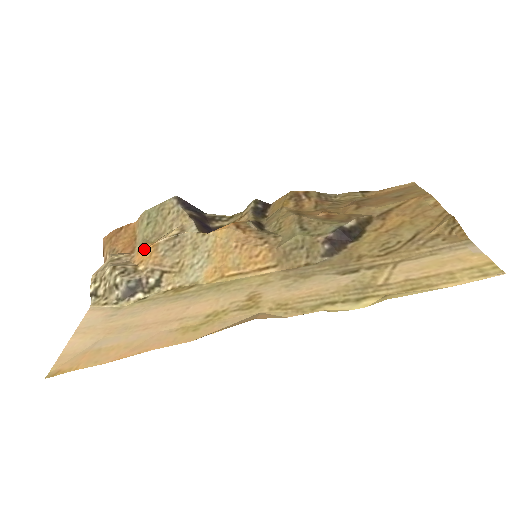
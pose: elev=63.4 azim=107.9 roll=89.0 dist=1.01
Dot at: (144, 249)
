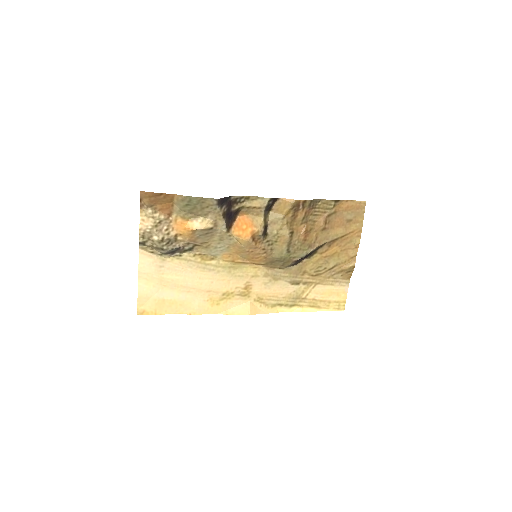
Dot at: (183, 226)
